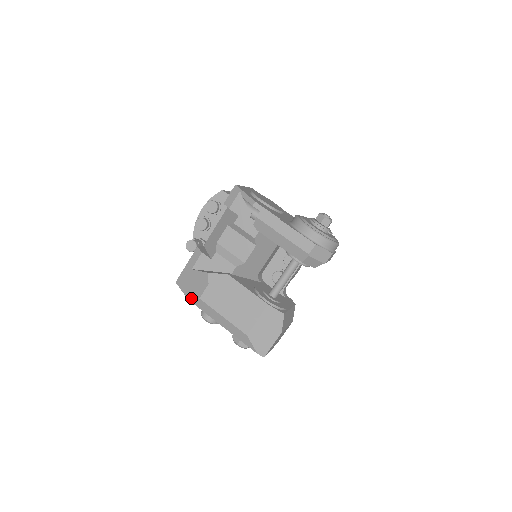
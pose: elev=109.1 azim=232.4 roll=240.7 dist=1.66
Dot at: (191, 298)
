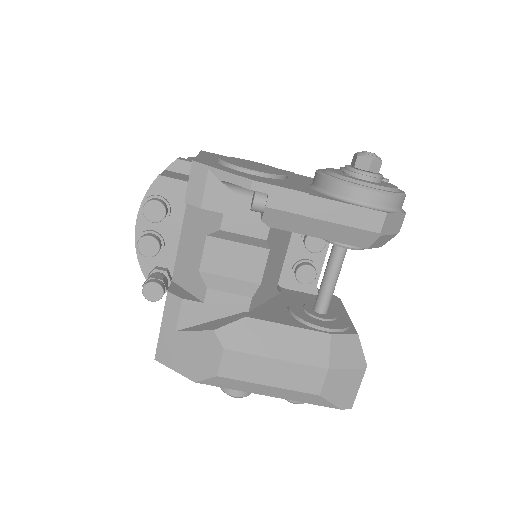
Dot at: (200, 379)
